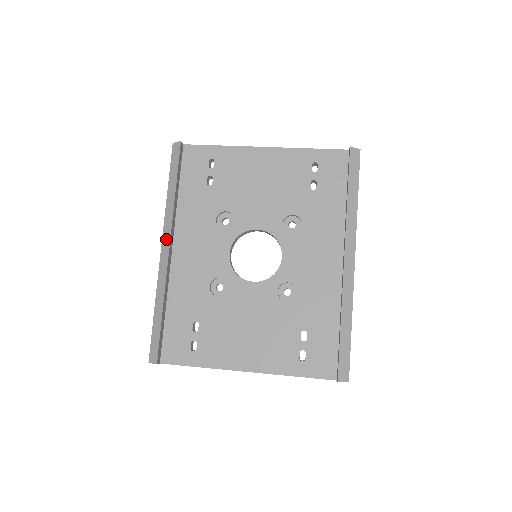
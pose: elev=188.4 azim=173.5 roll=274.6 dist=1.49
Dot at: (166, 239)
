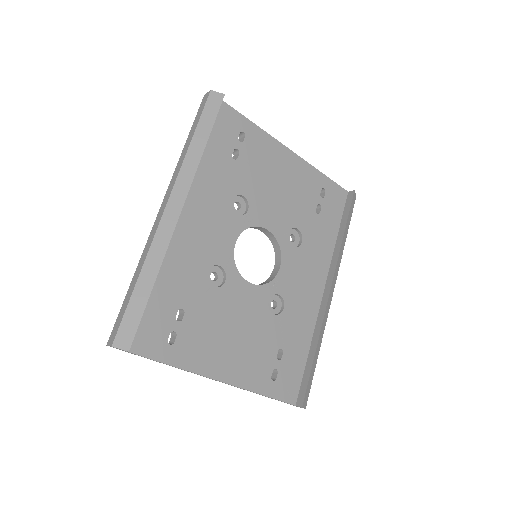
Dot at: (178, 196)
